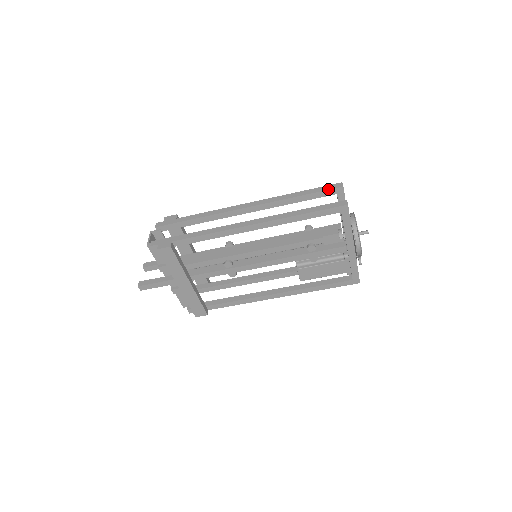
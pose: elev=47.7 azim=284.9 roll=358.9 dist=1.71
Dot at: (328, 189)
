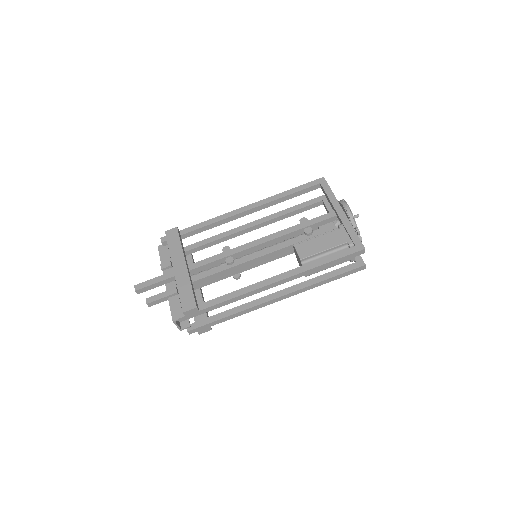
Dot at: (314, 199)
